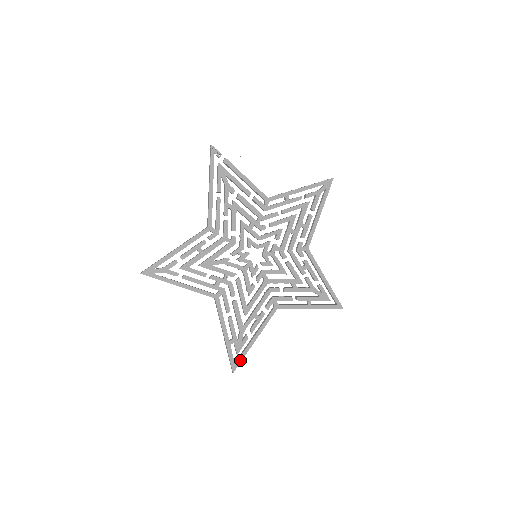
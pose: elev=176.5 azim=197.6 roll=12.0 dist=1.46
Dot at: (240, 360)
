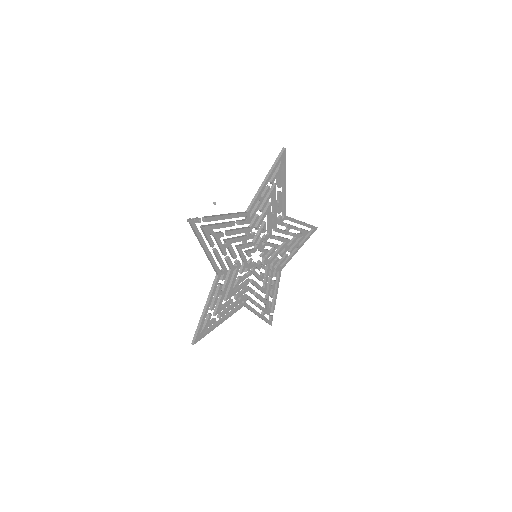
Dot at: (272, 317)
